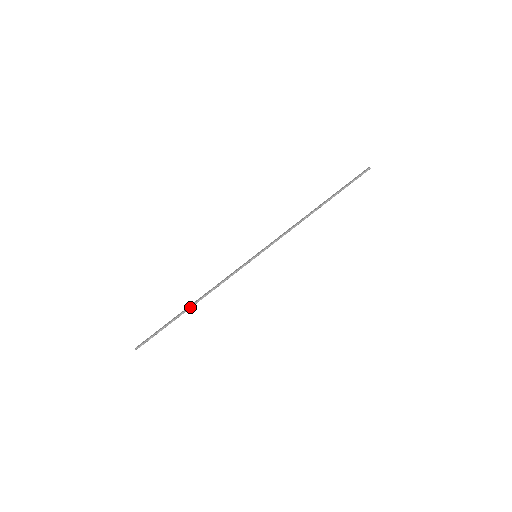
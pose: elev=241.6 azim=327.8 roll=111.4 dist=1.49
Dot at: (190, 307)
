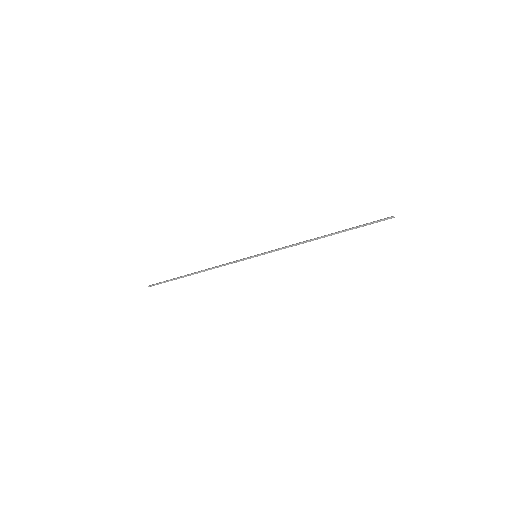
Dot at: (193, 274)
